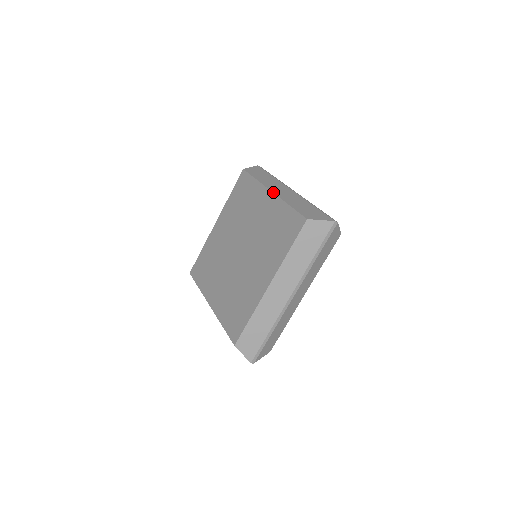
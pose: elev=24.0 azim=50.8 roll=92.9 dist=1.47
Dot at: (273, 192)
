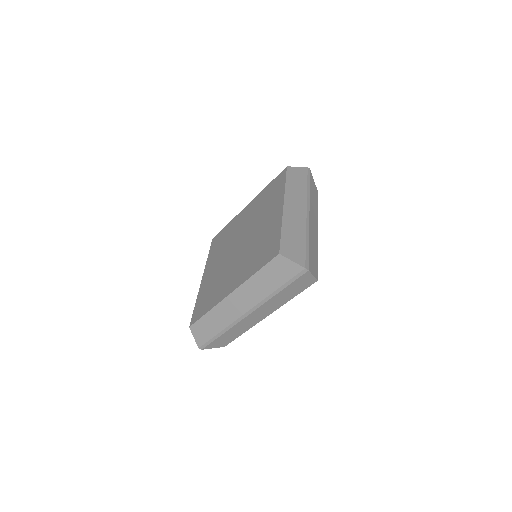
Dot at: (249, 203)
